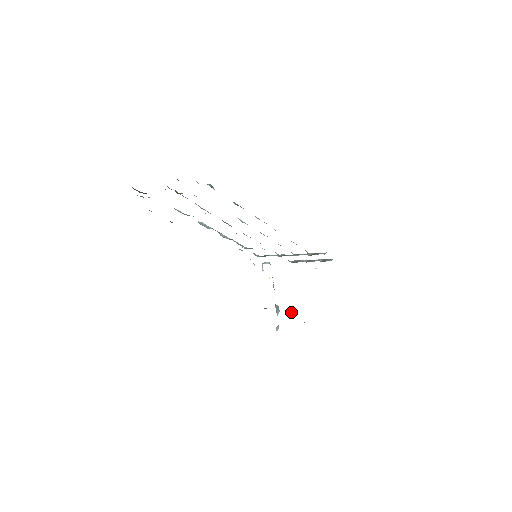
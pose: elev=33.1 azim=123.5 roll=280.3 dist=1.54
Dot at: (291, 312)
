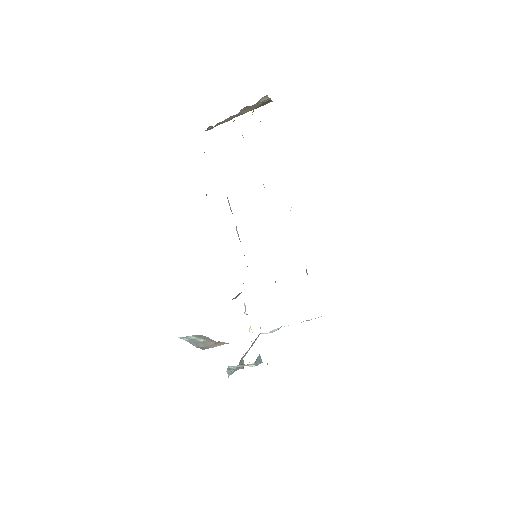
Dot at: (257, 358)
